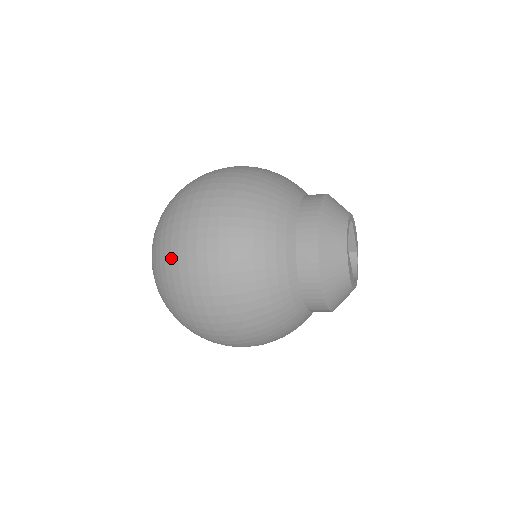
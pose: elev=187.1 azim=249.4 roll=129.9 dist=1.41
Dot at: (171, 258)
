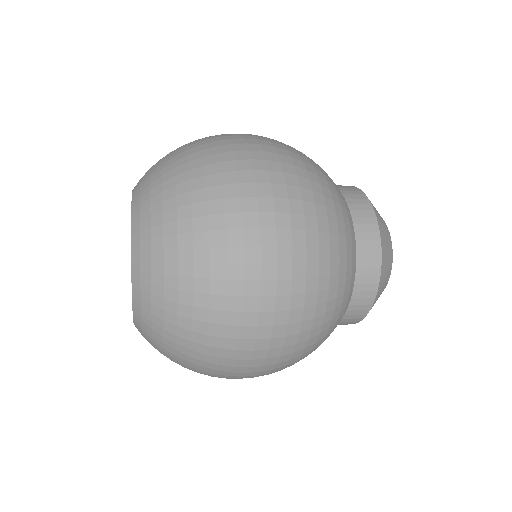
Dot at: (210, 238)
